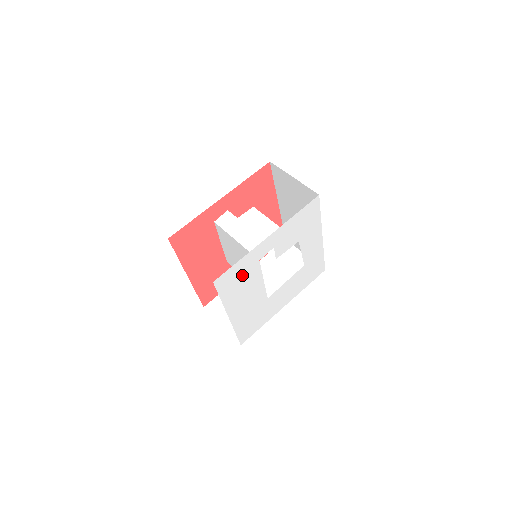
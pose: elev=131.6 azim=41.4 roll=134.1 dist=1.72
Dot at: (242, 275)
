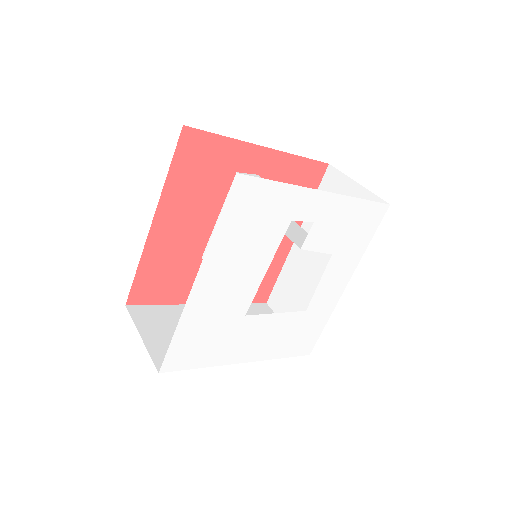
Dot at: (262, 218)
